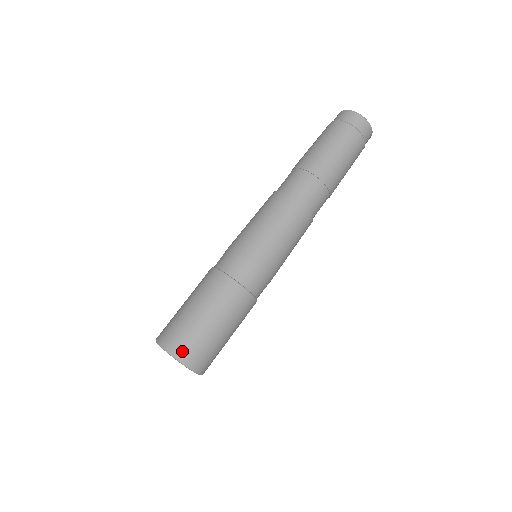
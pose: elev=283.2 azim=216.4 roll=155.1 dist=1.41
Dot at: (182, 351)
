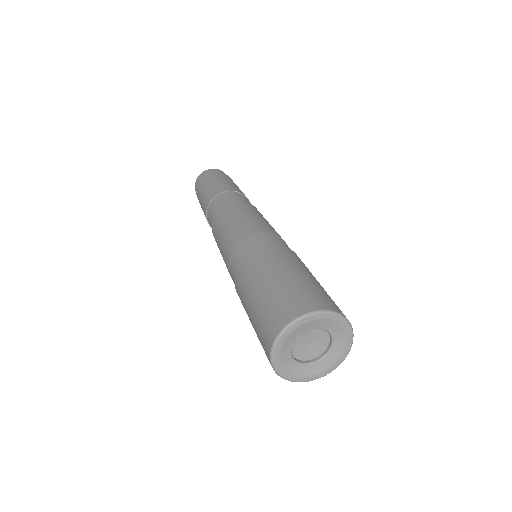
Dot at: (321, 303)
